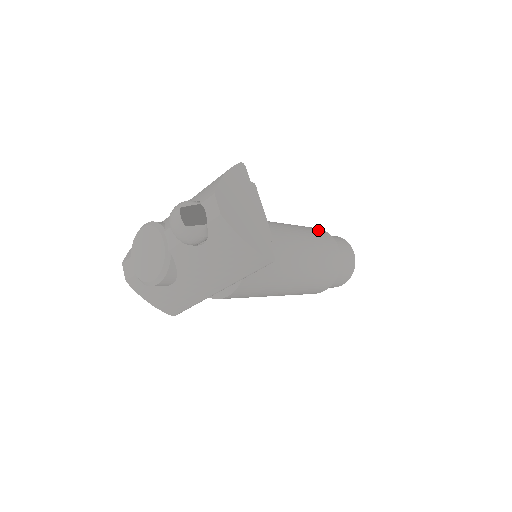
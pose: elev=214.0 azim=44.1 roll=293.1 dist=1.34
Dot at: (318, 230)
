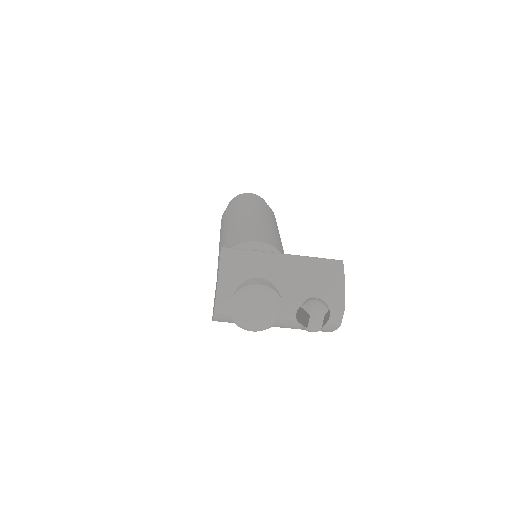
Dot at: occluded
